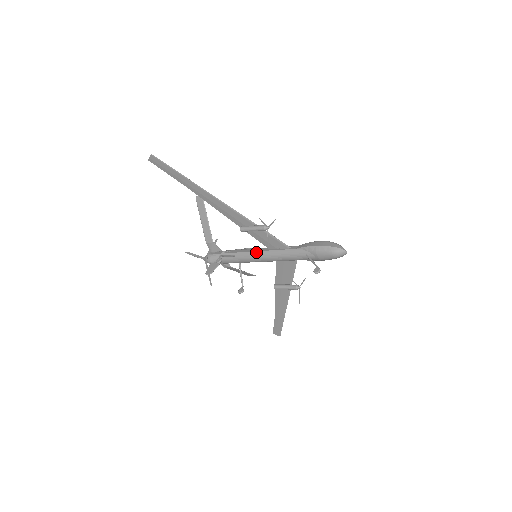
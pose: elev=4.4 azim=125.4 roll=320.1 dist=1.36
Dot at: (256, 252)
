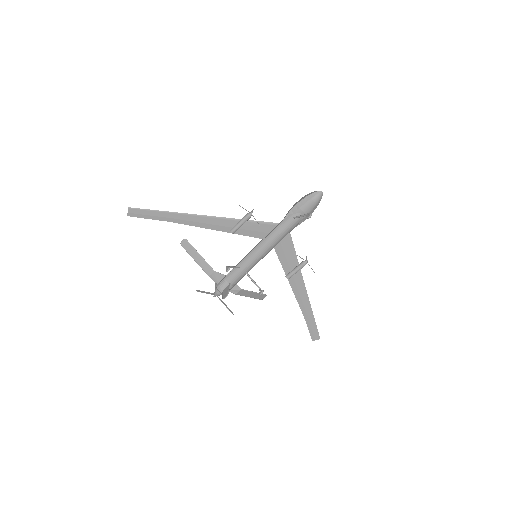
Dot at: (254, 250)
